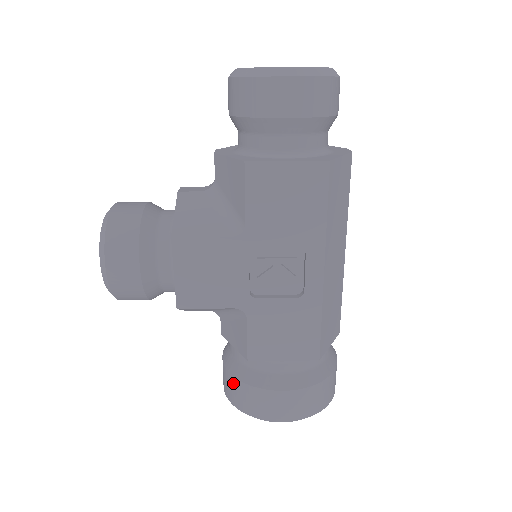
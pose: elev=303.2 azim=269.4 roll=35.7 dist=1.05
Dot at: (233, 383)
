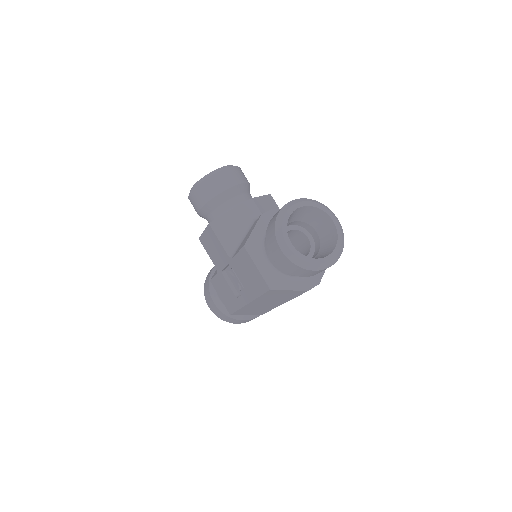
Dot at: occluded
